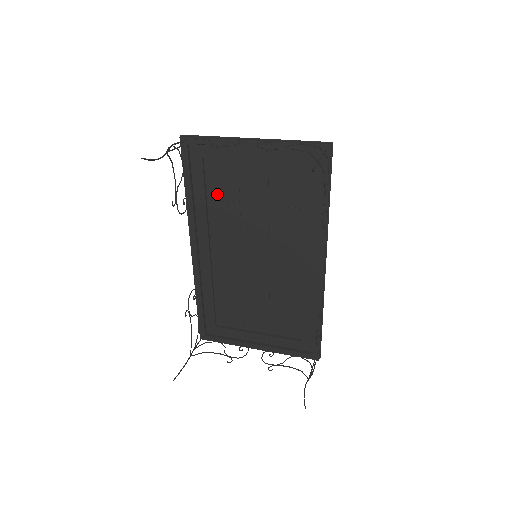
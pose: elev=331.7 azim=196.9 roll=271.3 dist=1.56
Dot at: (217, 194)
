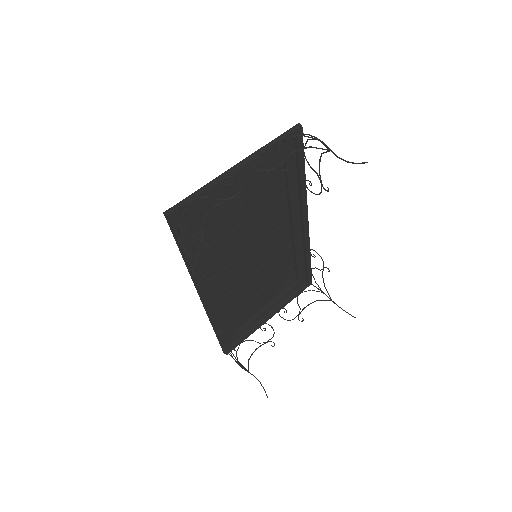
Dot at: (211, 236)
